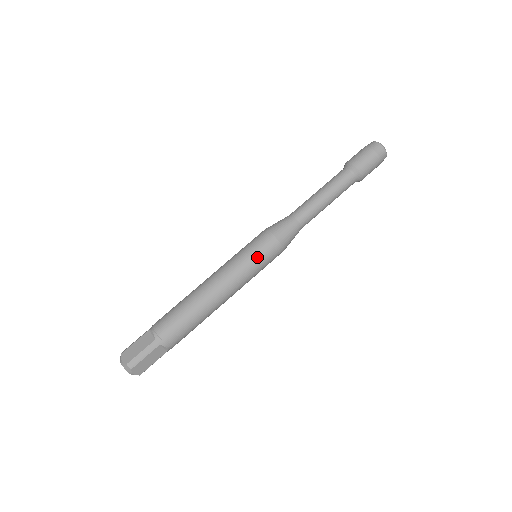
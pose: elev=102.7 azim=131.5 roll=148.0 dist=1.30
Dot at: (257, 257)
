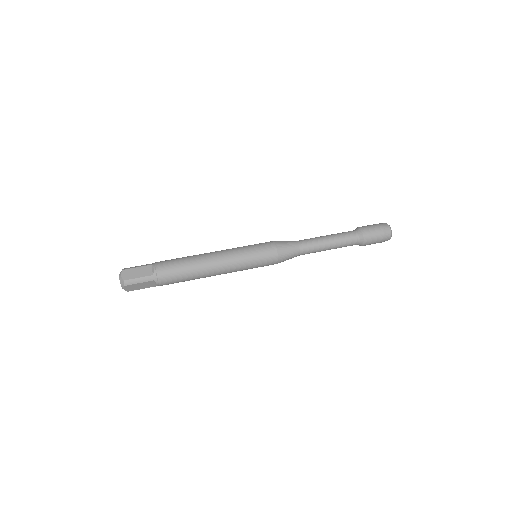
Dot at: (257, 259)
